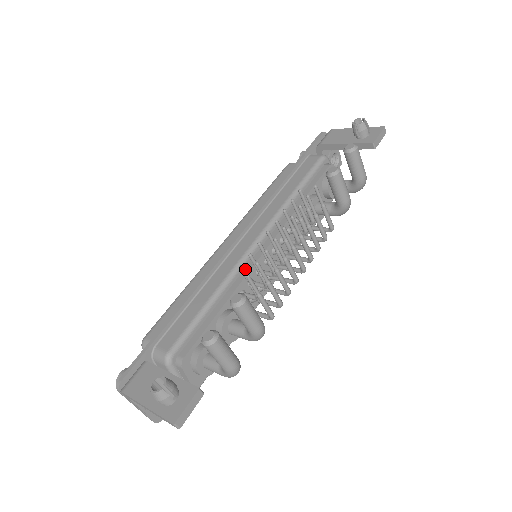
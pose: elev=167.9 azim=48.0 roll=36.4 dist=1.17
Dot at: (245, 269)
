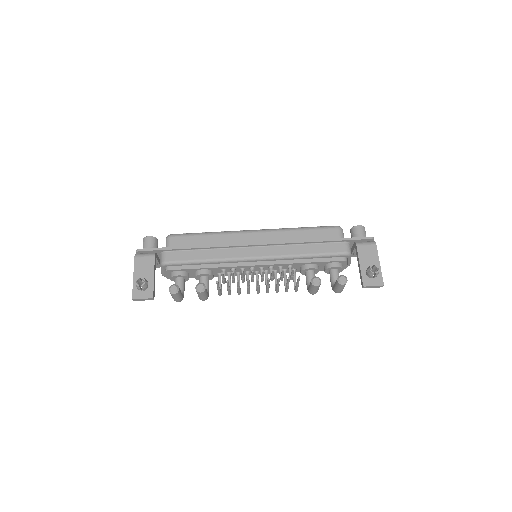
Dot at: (237, 263)
